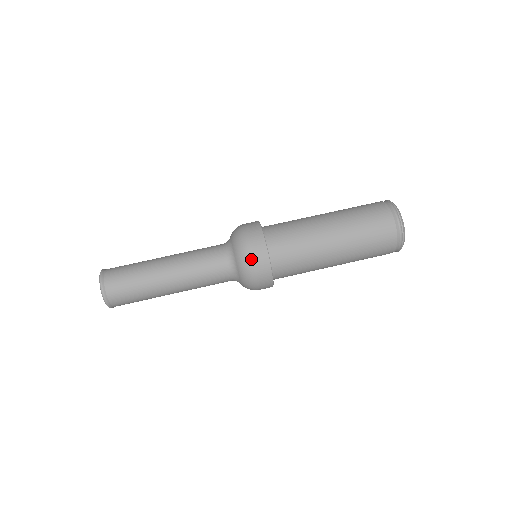
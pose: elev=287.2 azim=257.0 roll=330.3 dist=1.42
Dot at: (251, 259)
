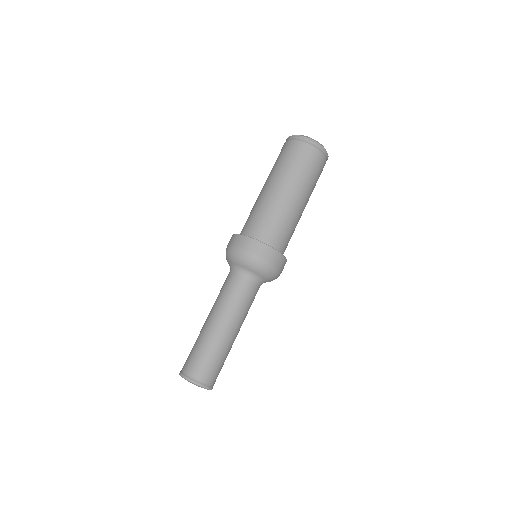
Dot at: (276, 269)
